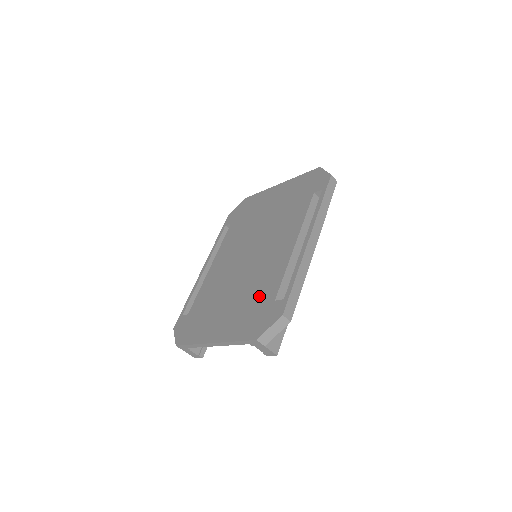
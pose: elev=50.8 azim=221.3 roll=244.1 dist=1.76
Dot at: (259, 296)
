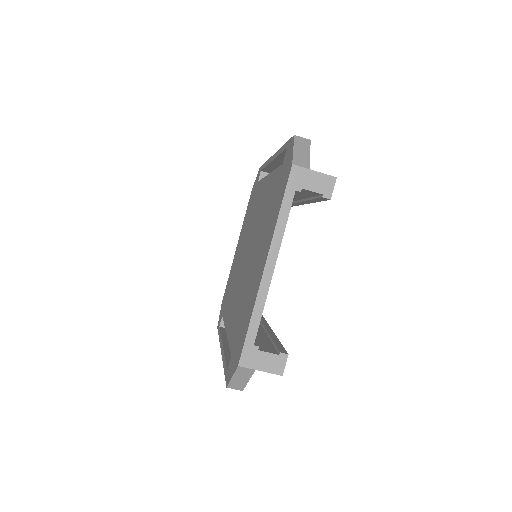
Dot at: (271, 198)
